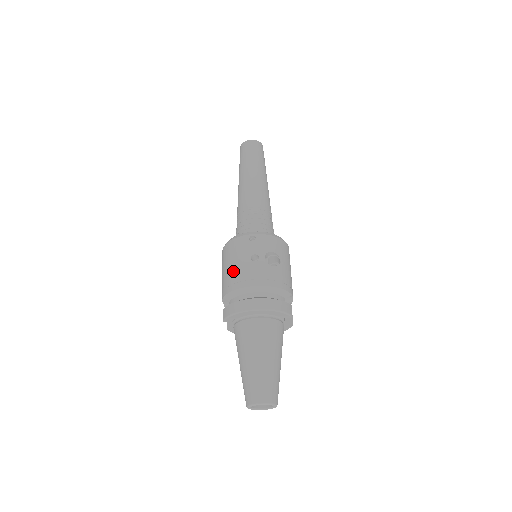
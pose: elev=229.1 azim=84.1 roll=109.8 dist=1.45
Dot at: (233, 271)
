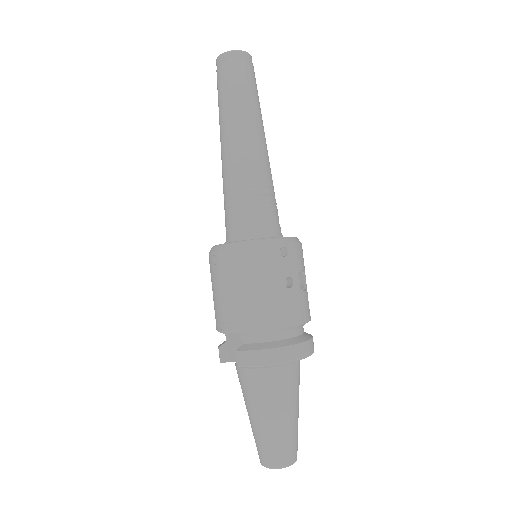
Dot at: (259, 300)
